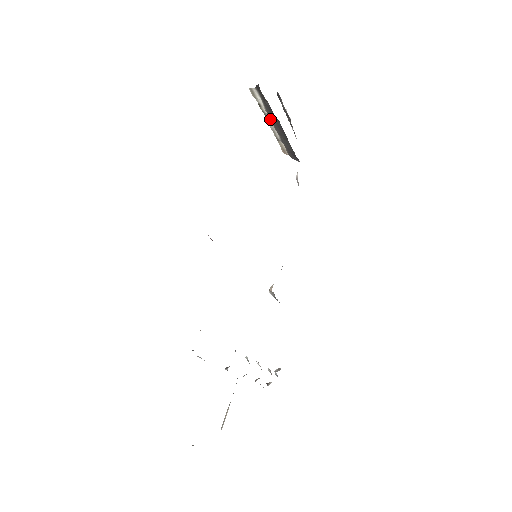
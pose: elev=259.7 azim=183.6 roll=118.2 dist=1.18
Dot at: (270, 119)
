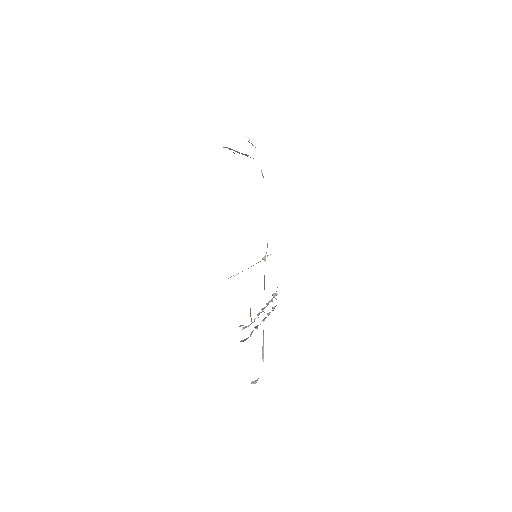
Dot at: (237, 151)
